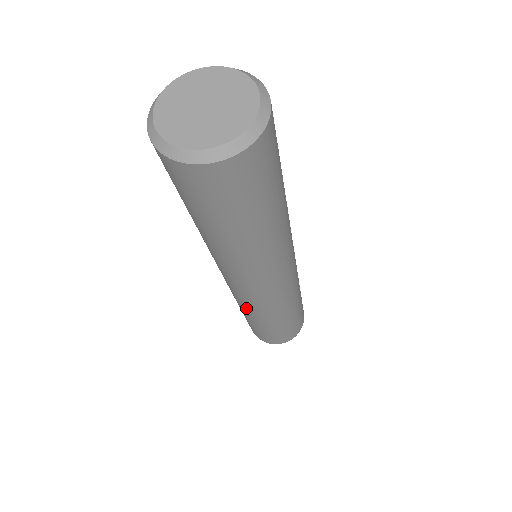
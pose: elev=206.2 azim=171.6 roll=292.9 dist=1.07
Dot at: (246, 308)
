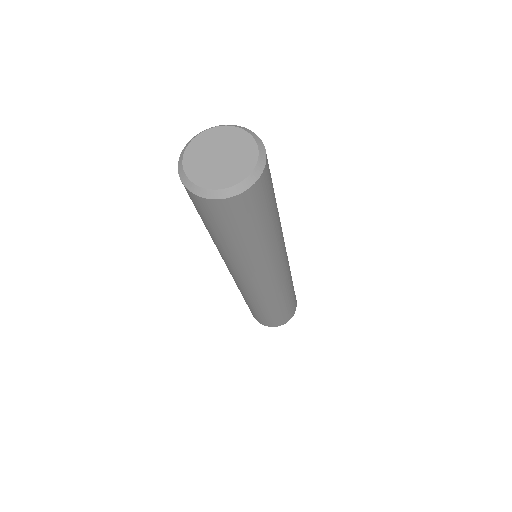
Dot at: occluded
